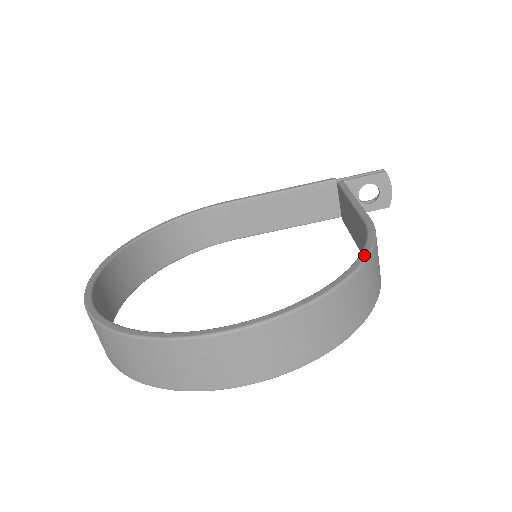
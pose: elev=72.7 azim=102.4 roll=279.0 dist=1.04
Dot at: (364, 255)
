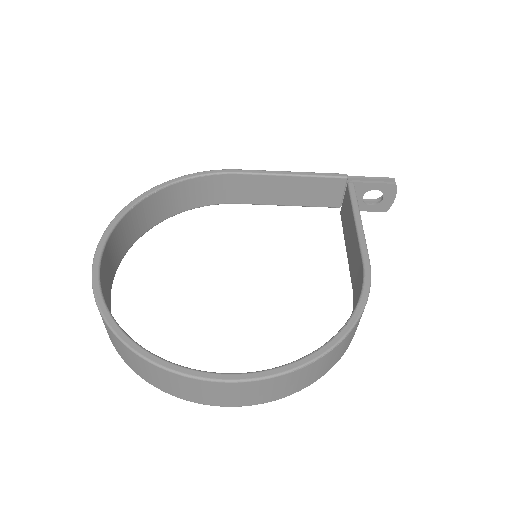
Dot at: (356, 317)
